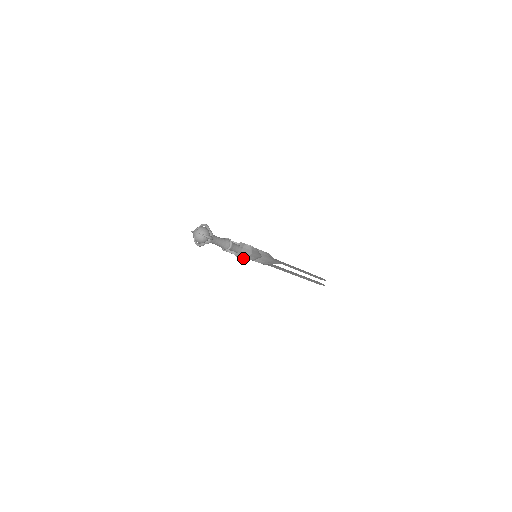
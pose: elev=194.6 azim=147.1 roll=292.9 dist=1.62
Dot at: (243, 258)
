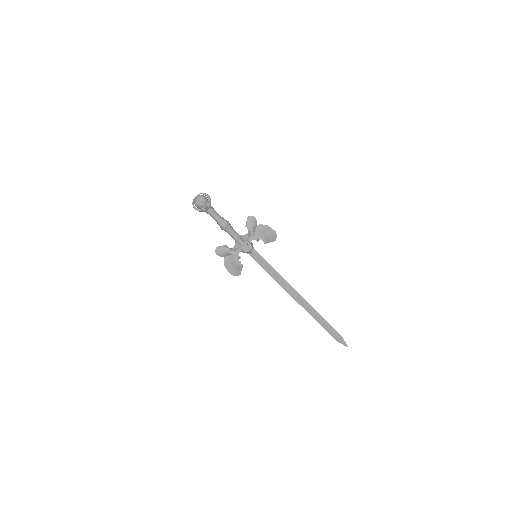
Dot at: (245, 242)
